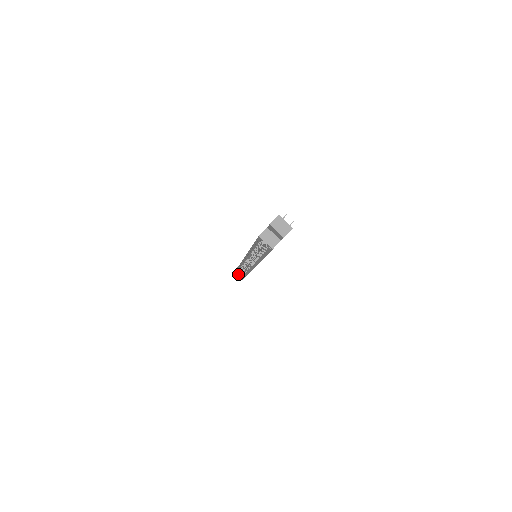
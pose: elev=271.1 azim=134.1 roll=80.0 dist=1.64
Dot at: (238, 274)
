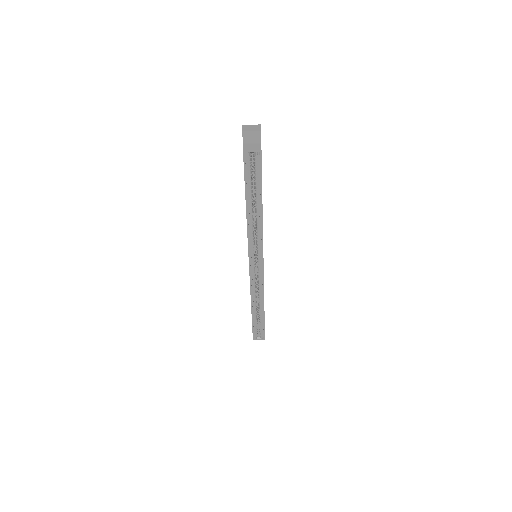
Dot at: (257, 337)
